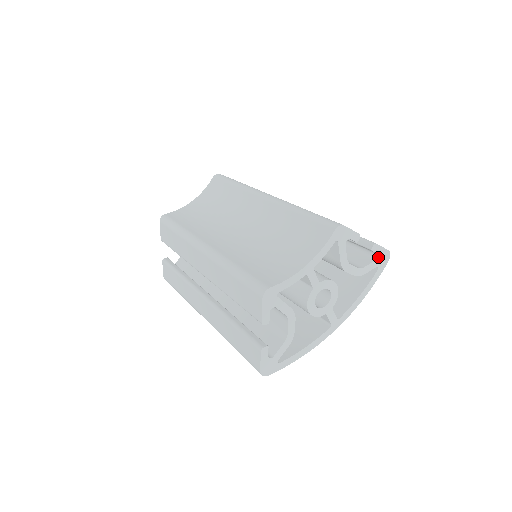
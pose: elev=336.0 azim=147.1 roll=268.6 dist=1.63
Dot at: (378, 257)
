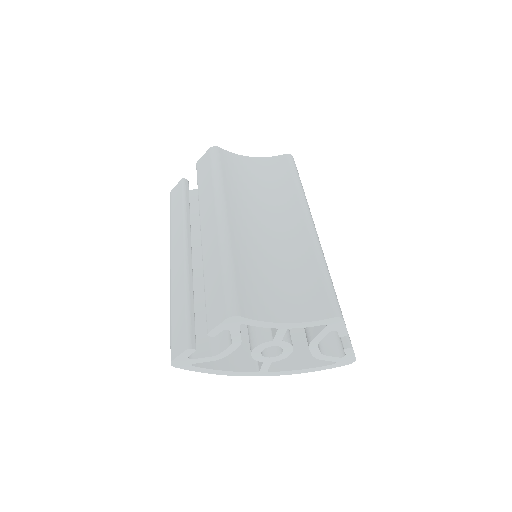
Dot at: (344, 357)
